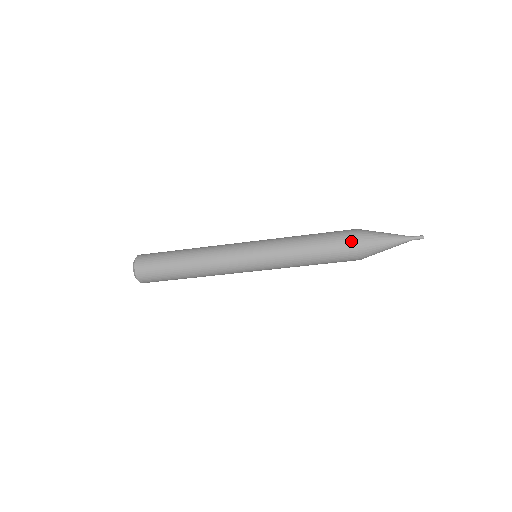
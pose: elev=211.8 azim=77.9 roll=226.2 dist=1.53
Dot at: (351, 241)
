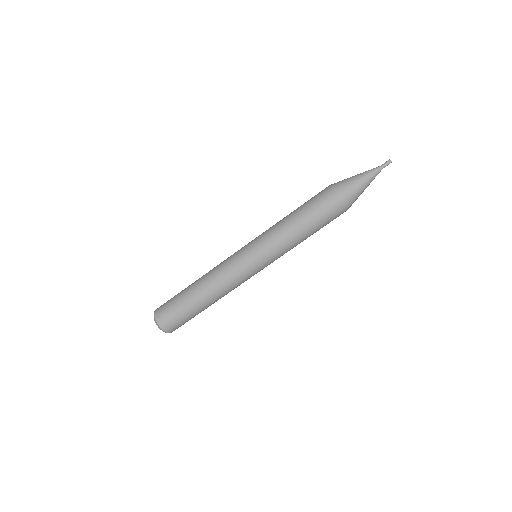
Dot at: occluded
